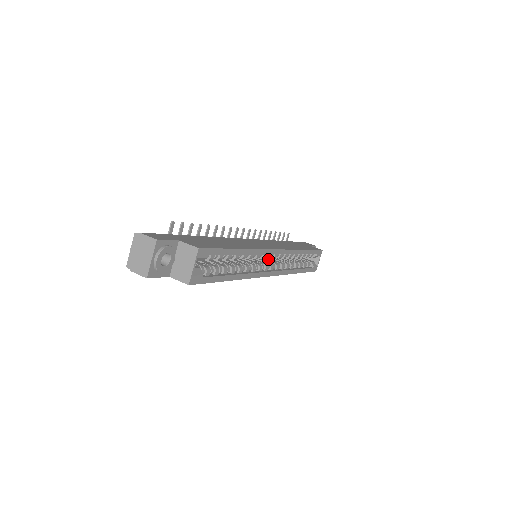
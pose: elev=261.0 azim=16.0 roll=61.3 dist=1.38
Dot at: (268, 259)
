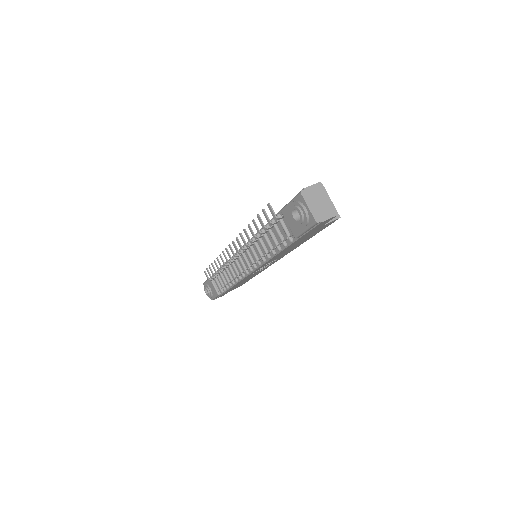
Dot at: occluded
